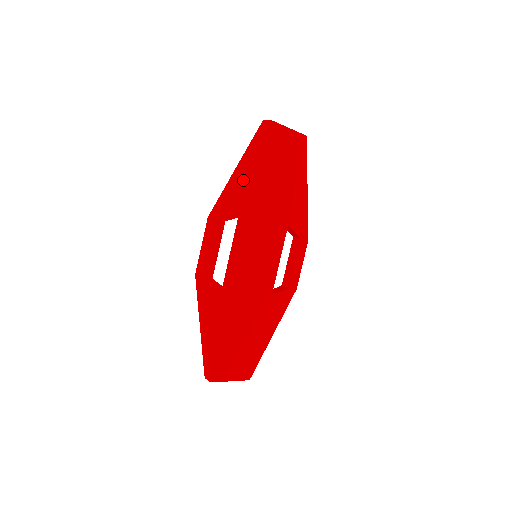
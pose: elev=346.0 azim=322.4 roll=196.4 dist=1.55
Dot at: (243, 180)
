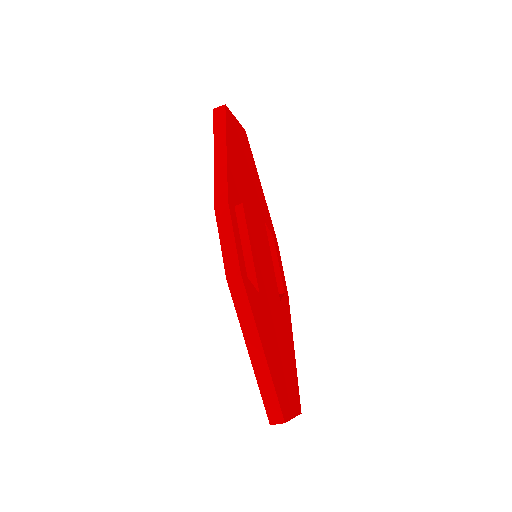
Dot at: (230, 162)
